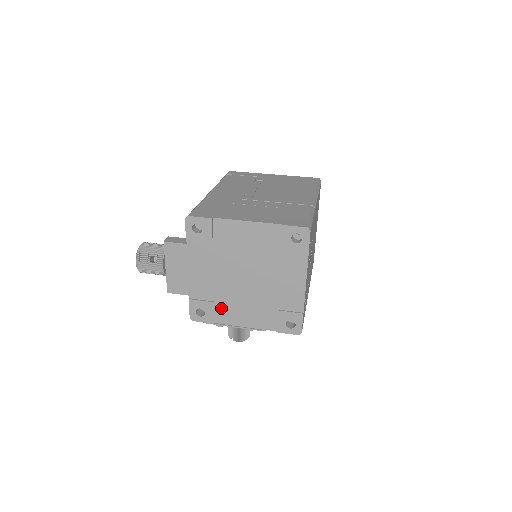
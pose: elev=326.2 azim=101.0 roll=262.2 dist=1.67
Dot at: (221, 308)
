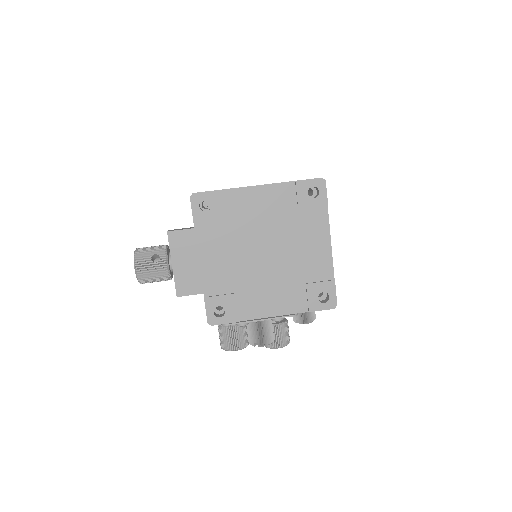
Dot at: (243, 299)
